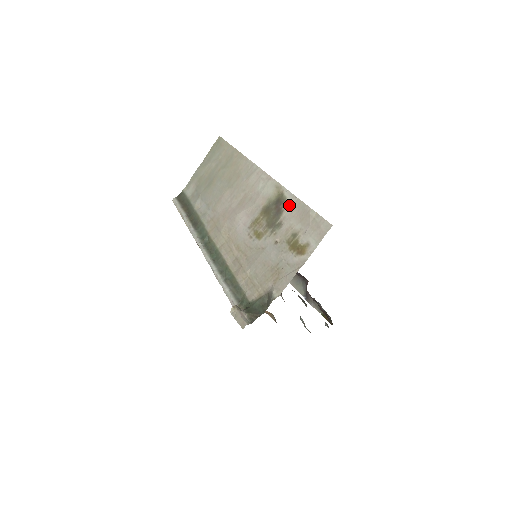
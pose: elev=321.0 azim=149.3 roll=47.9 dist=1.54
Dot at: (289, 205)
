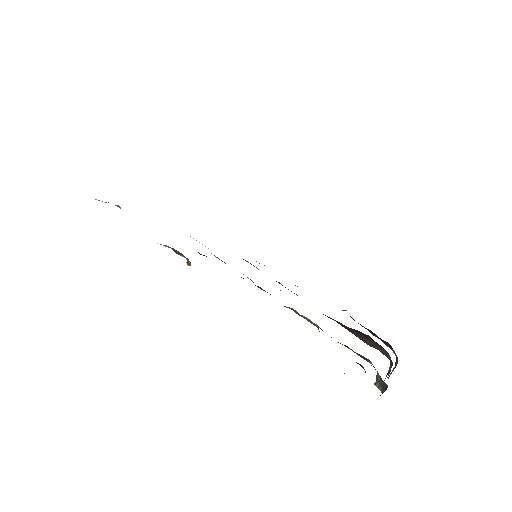
Dot at: occluded
